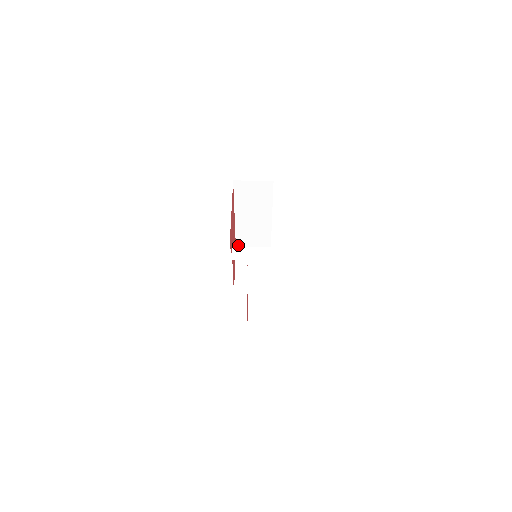
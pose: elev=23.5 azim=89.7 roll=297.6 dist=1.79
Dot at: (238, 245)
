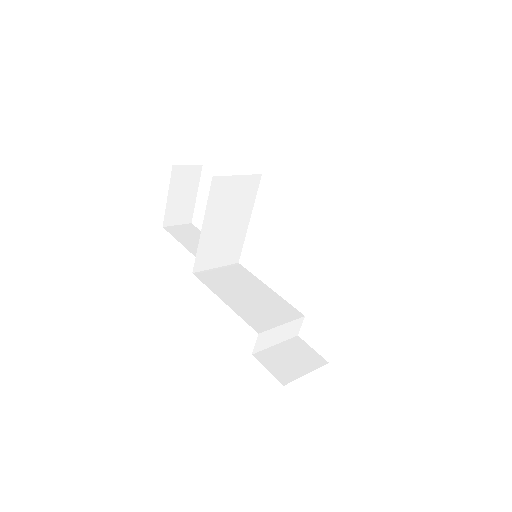
Dot at: (219, 178)
